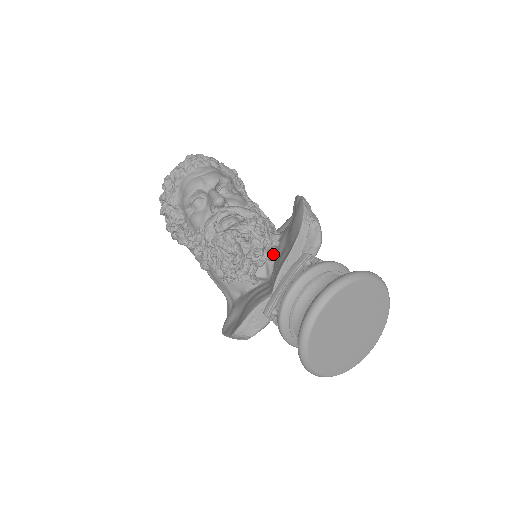
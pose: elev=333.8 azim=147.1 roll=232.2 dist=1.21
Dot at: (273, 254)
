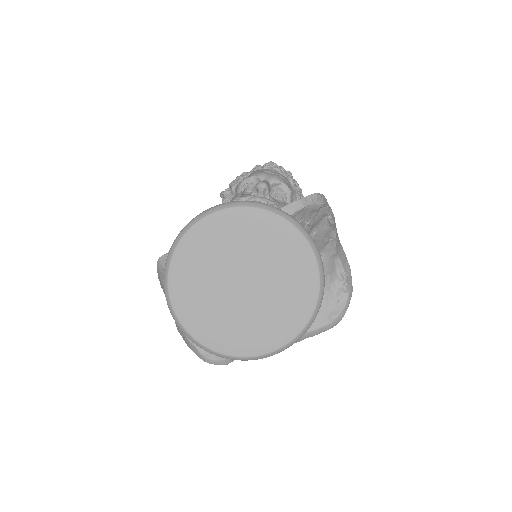
Dot at: occluded
